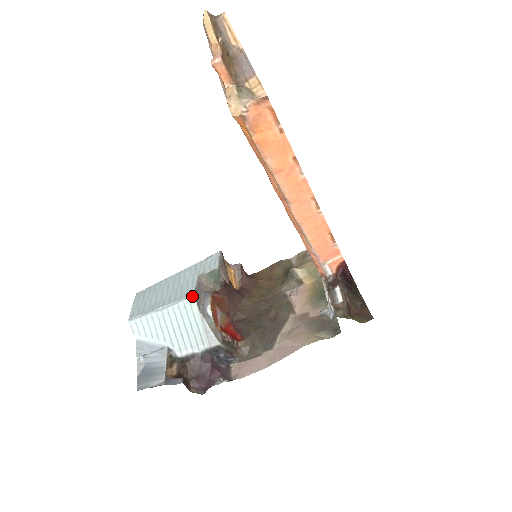
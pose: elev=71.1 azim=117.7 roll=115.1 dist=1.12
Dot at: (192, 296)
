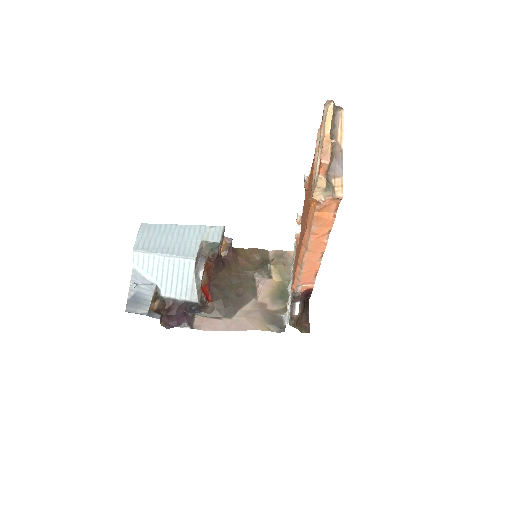
Dot at: (194, 259)
